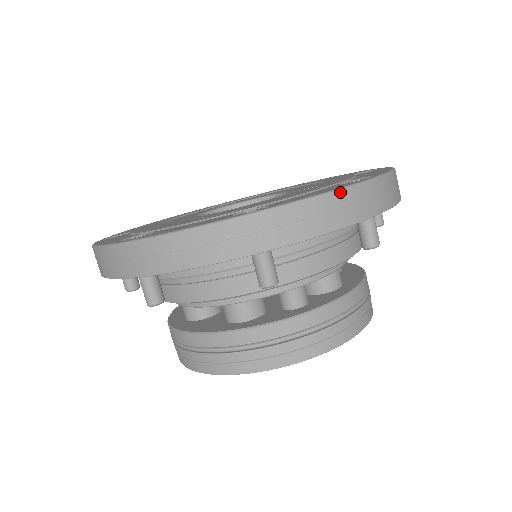
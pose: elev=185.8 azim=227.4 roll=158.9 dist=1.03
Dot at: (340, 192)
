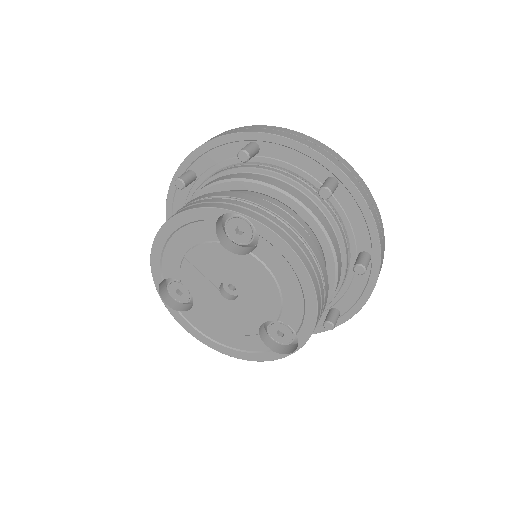
Dot at: (314, 139)
